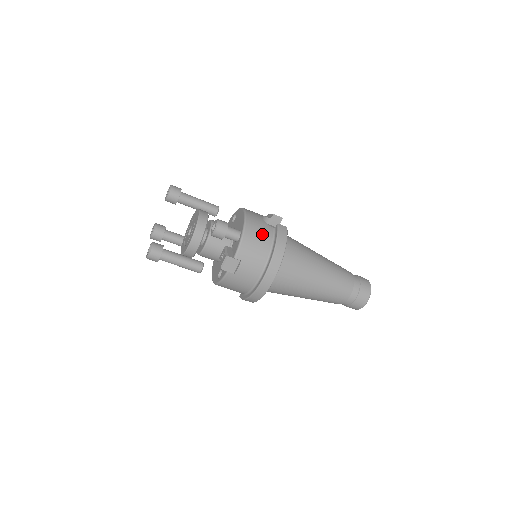
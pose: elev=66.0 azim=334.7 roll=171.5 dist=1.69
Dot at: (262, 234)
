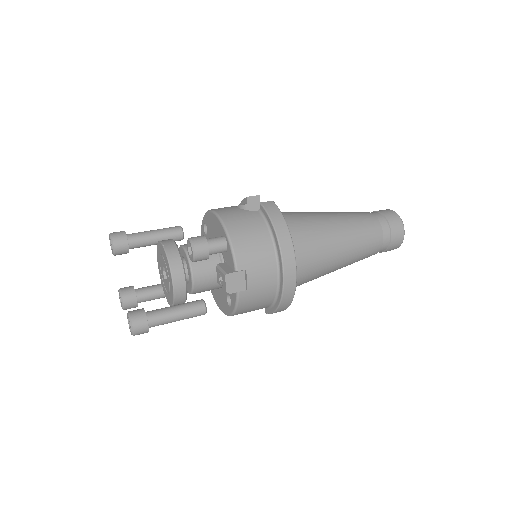
Dot at: (250, 225)
